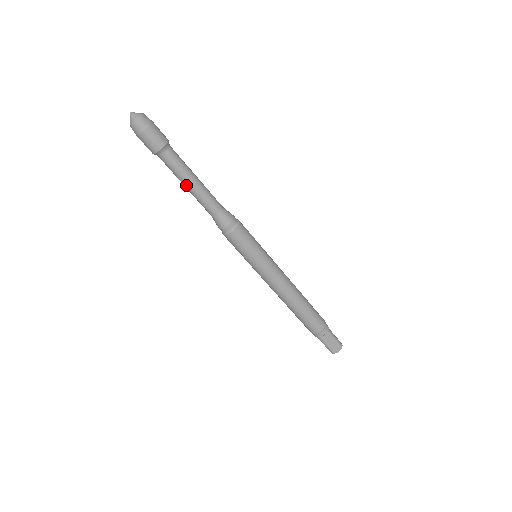
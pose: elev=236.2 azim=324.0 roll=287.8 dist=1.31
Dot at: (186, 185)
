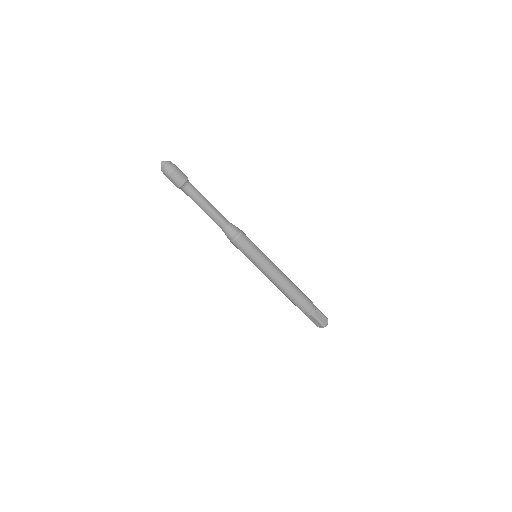
Dot at: occluded
